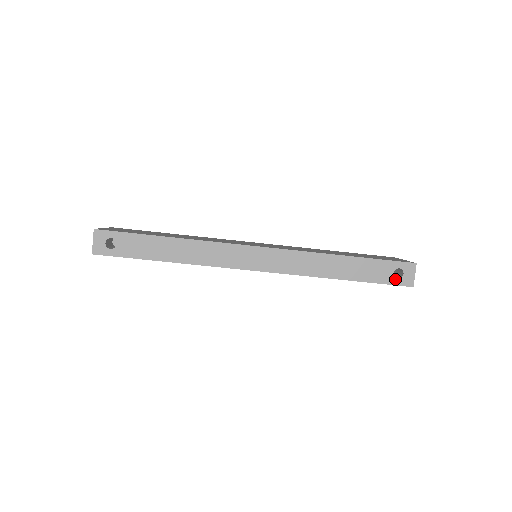
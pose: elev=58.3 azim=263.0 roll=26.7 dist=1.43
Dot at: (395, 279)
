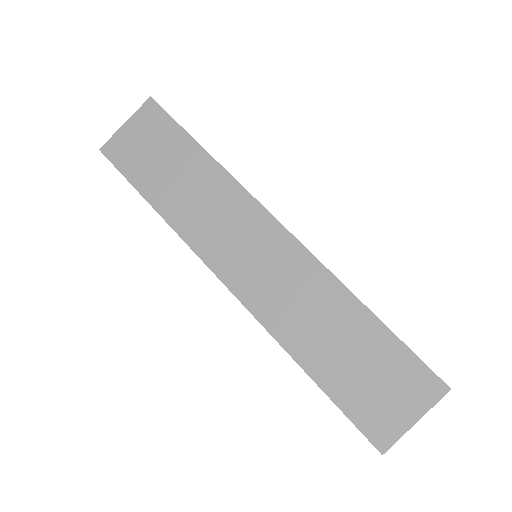
Dot at: (426, 365)
